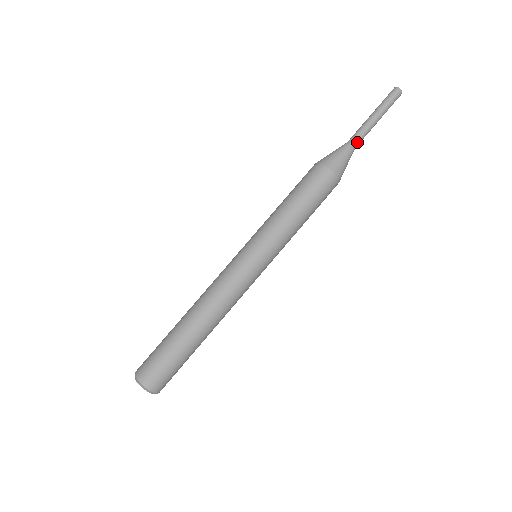
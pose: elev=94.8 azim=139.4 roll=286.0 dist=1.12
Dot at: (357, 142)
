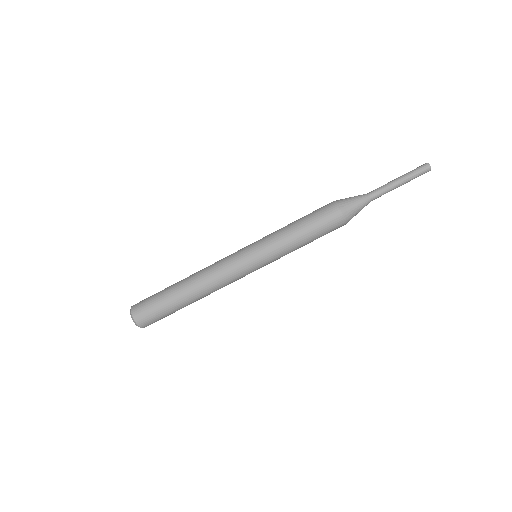
Dot at: occluded
